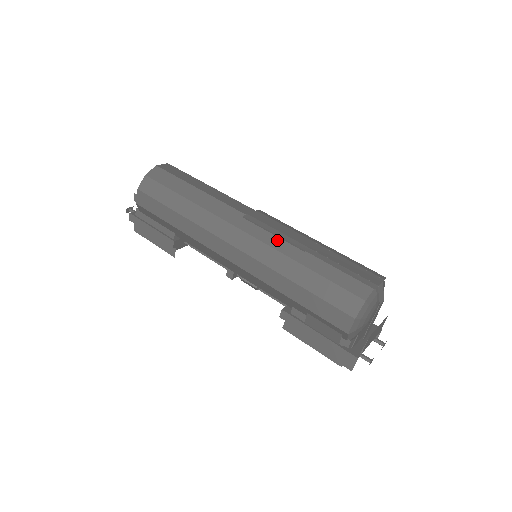
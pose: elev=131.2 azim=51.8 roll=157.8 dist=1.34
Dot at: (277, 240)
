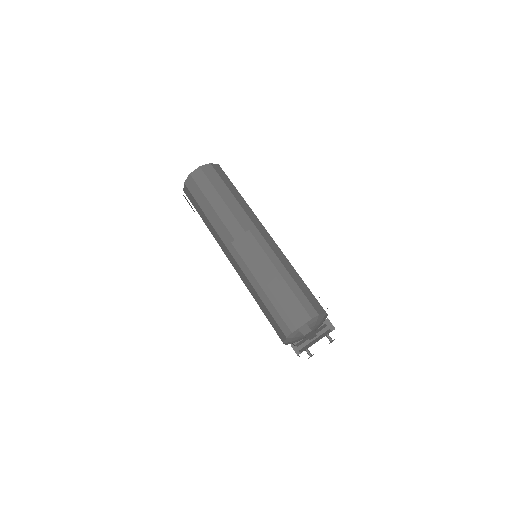
Dot at: (248, 269)
